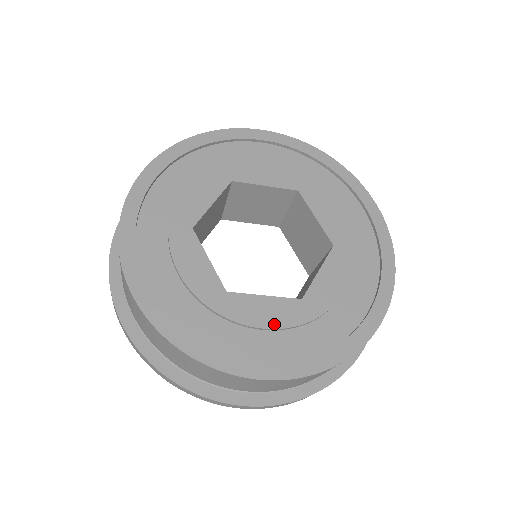
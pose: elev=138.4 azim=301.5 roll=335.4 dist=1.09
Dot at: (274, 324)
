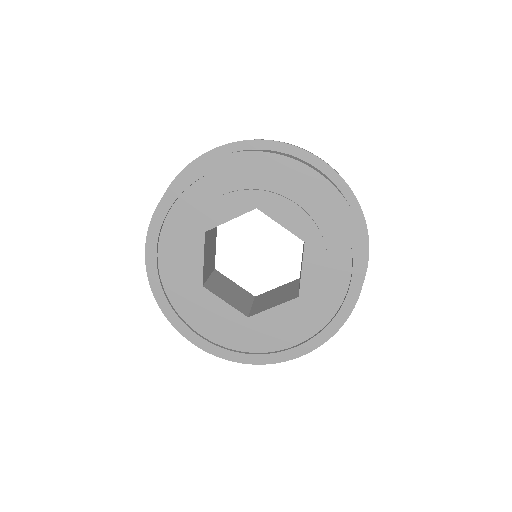
Dot at: (220, 321)
